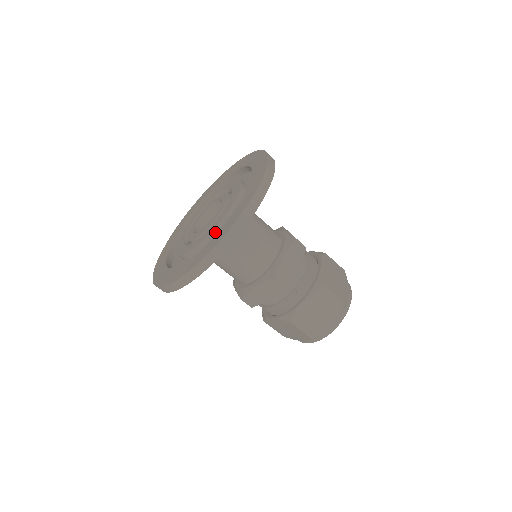
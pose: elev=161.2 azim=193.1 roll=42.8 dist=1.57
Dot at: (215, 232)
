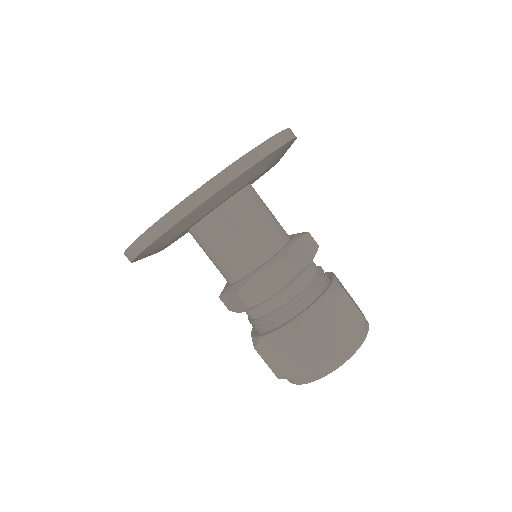
Dot at: occluded
